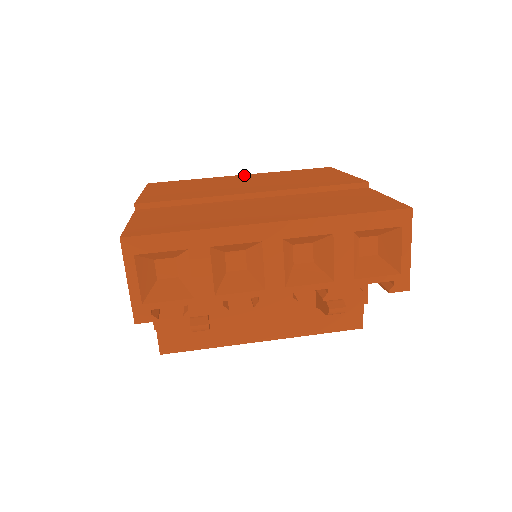
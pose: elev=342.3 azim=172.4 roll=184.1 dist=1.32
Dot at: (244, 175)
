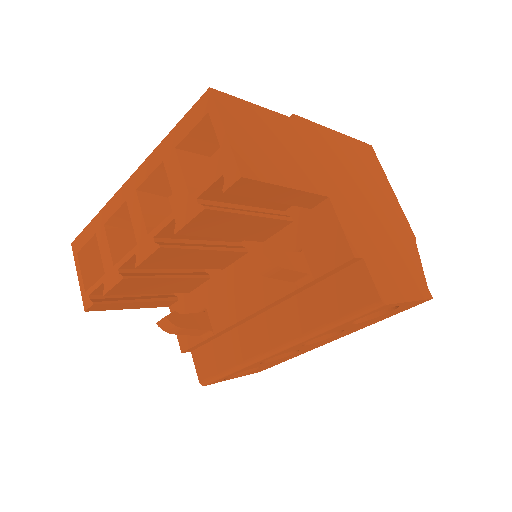
Dot at: occluded
